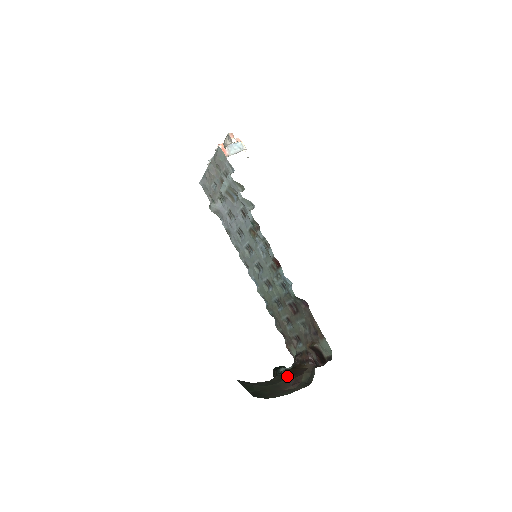
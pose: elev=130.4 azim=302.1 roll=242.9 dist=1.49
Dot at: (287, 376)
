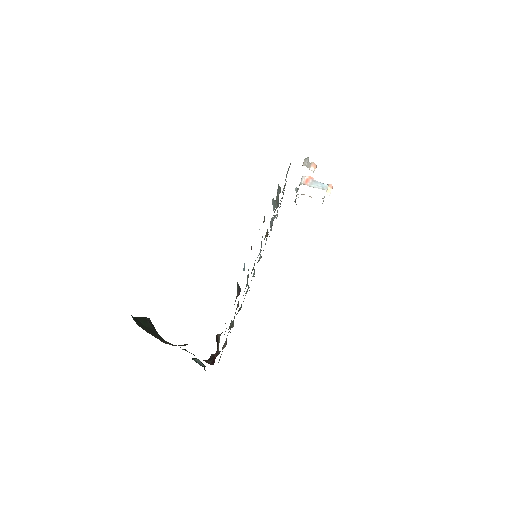
Dot at: occluded
